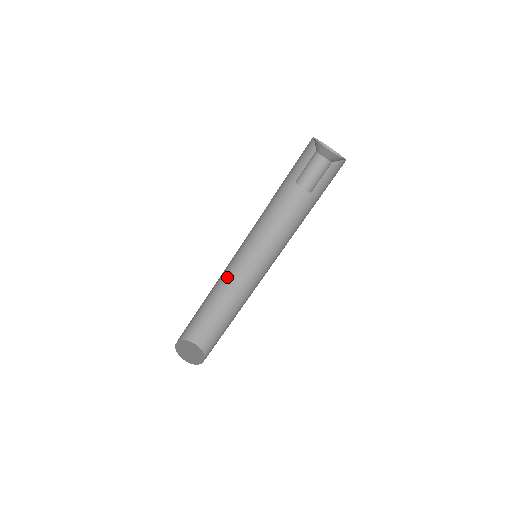
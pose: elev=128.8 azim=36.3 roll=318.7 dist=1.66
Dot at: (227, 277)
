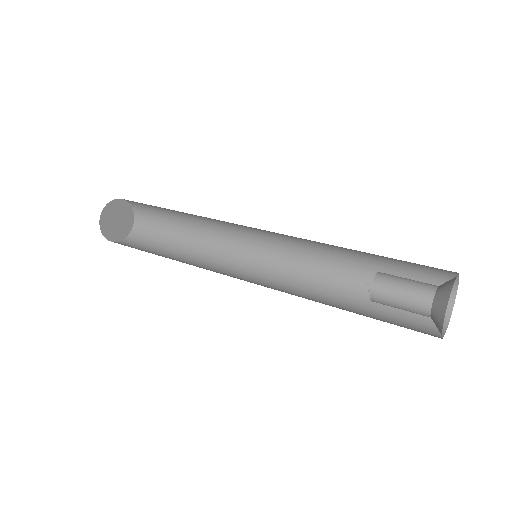
Dot at: (210, 218)
